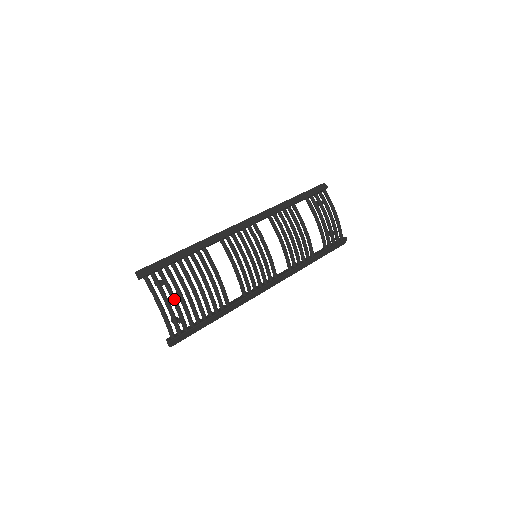
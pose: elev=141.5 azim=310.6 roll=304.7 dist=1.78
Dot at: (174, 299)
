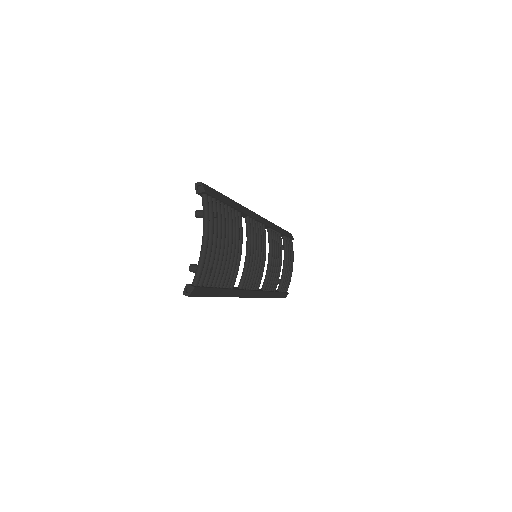
Dot at: (216, 241)
